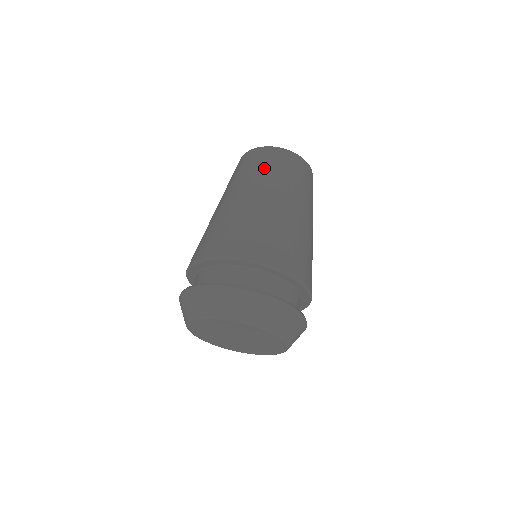
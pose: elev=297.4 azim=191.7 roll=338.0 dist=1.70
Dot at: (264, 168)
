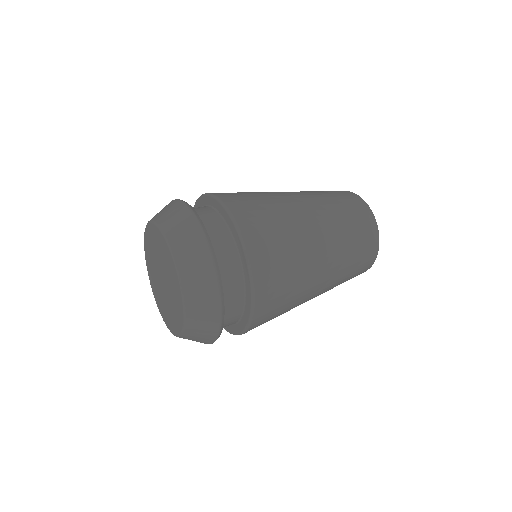
Dot at: occluded
